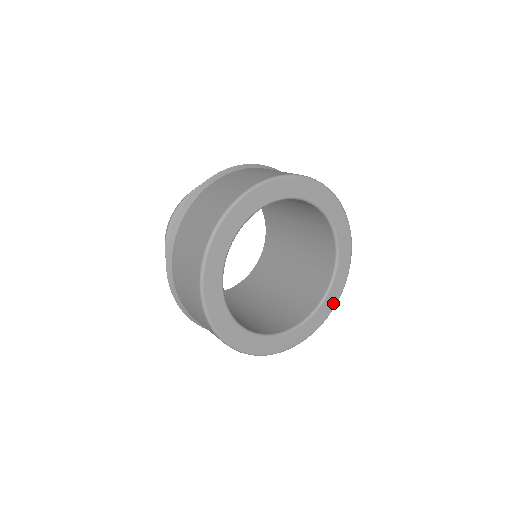
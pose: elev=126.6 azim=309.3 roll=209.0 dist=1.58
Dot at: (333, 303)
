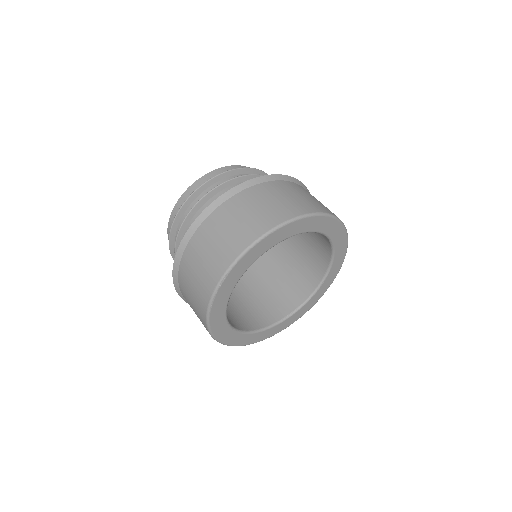
Dot at: (311, 306)
